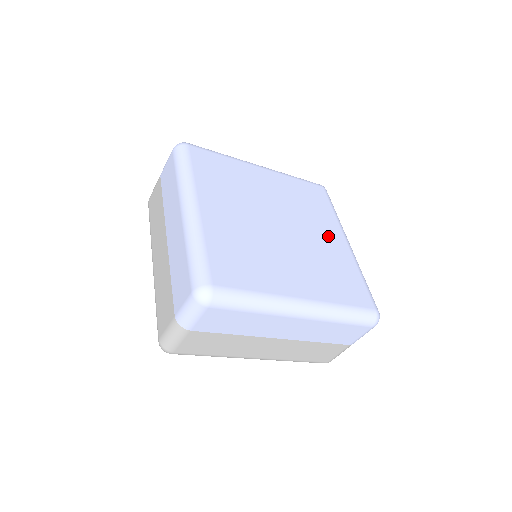
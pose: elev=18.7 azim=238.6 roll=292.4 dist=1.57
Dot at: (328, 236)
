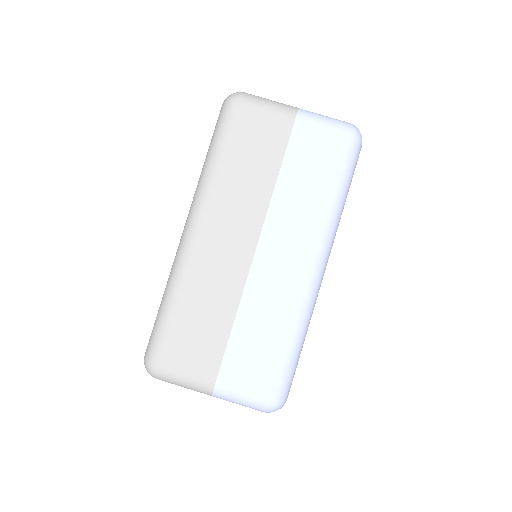
Dot at: occluded
